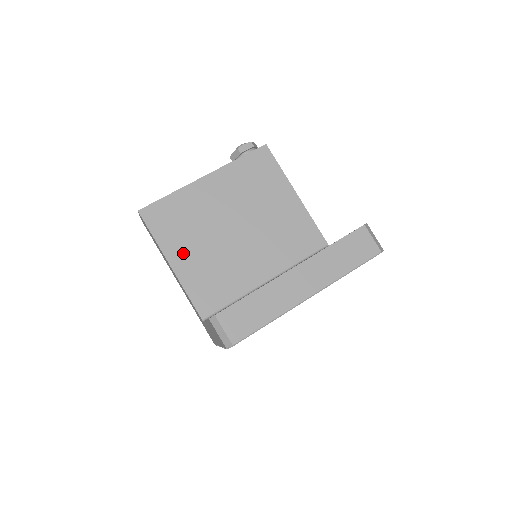
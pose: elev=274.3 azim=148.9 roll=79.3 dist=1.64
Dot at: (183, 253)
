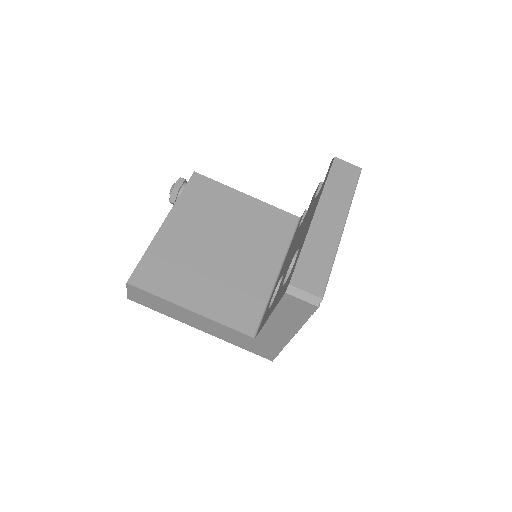
Dot at: (194, 293)
